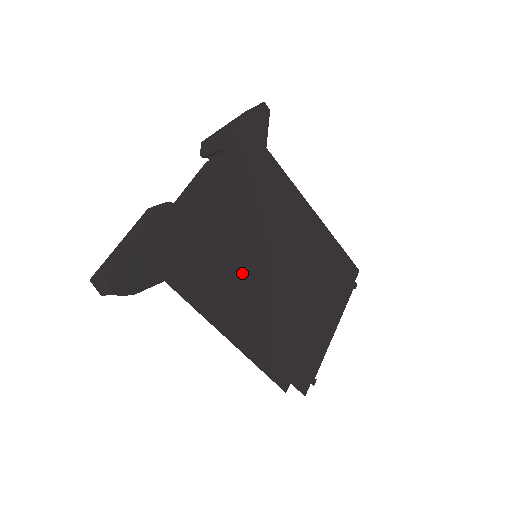
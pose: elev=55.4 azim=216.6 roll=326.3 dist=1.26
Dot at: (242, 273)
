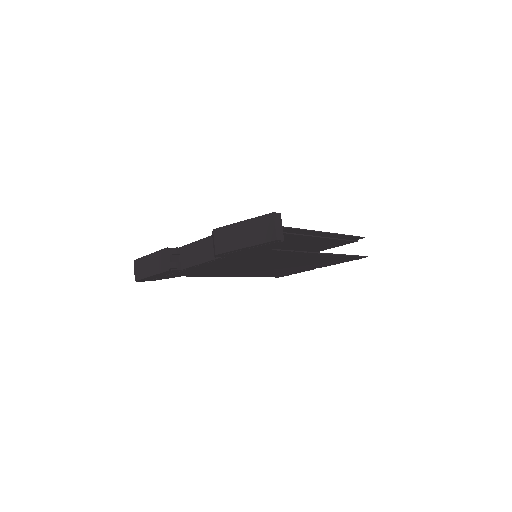
Dot at: (233, 271)
